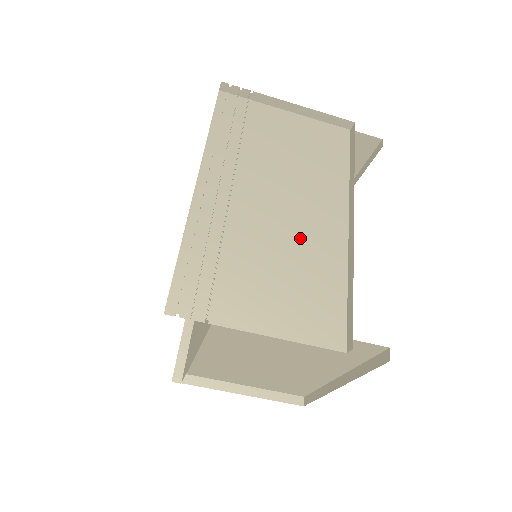
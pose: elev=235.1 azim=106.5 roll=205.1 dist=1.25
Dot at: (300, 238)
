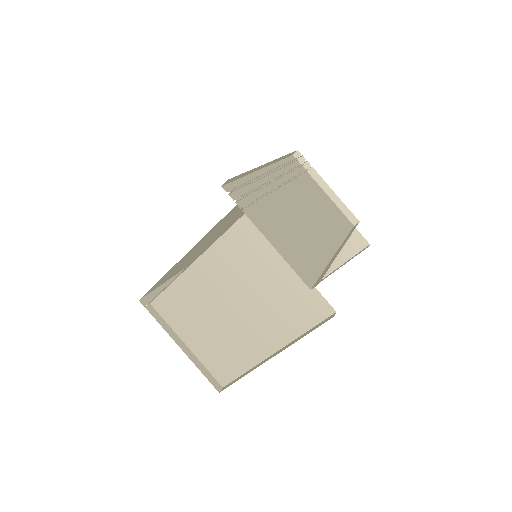
Dot at: (307, 232)
